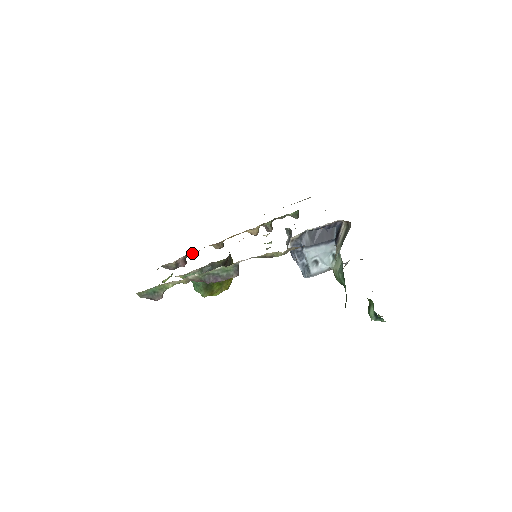
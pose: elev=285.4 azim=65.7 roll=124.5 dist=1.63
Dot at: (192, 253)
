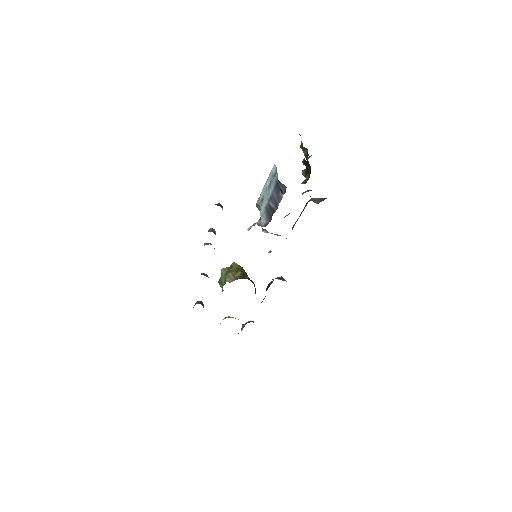
Dot at: occluded
